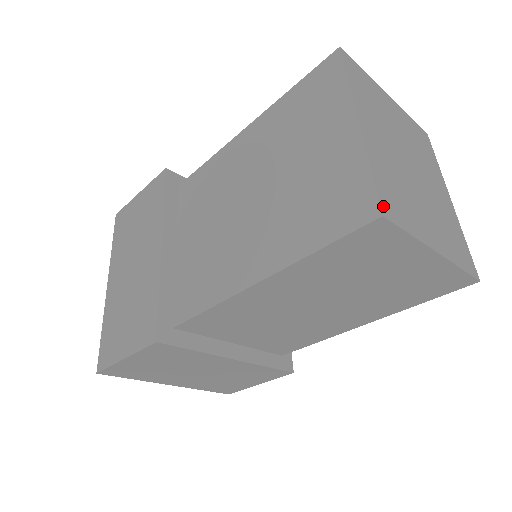
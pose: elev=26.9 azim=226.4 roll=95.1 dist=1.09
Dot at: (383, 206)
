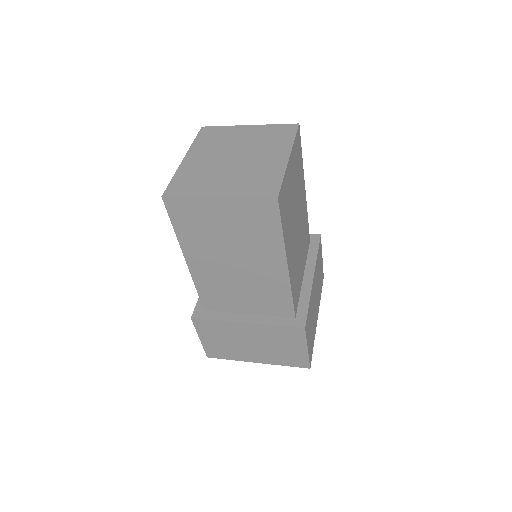
Dot at: (167, 192)
